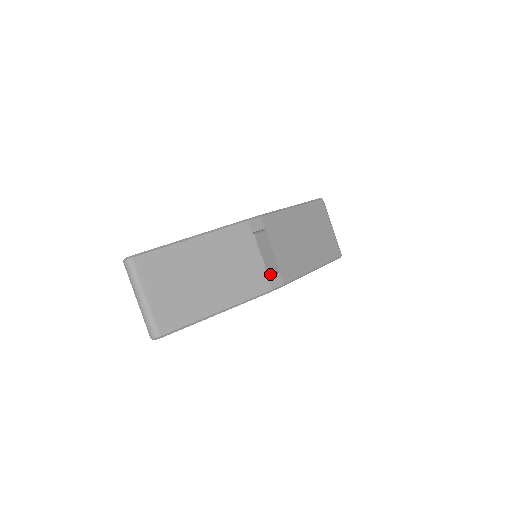
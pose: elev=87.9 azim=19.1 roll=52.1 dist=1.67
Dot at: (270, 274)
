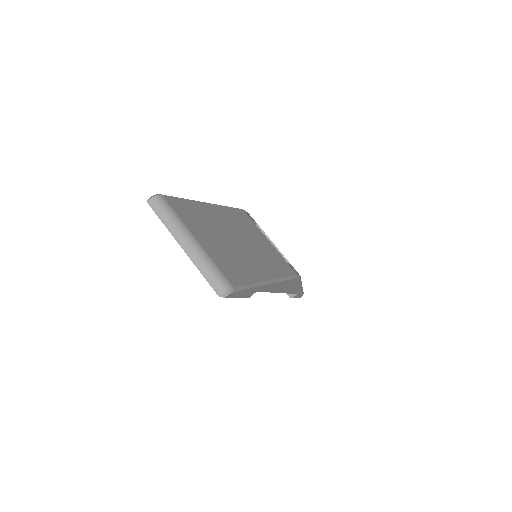
Dot at: occluded
